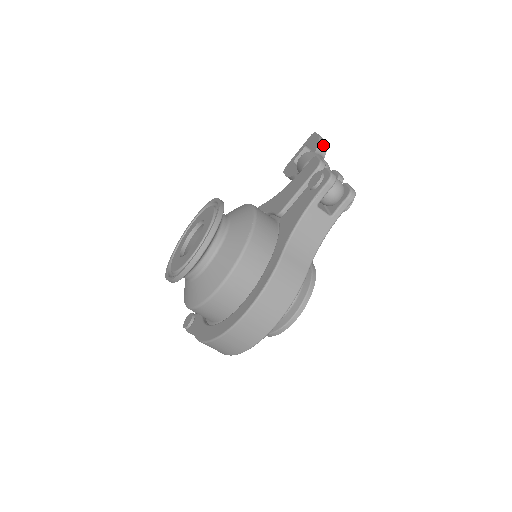
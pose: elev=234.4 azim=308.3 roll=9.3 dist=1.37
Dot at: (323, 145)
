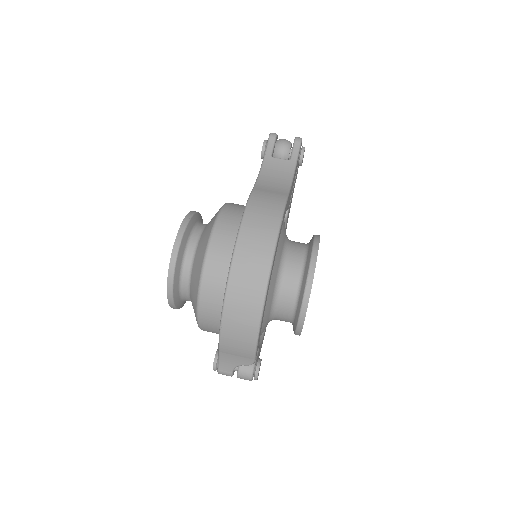
Dot at: occluded
